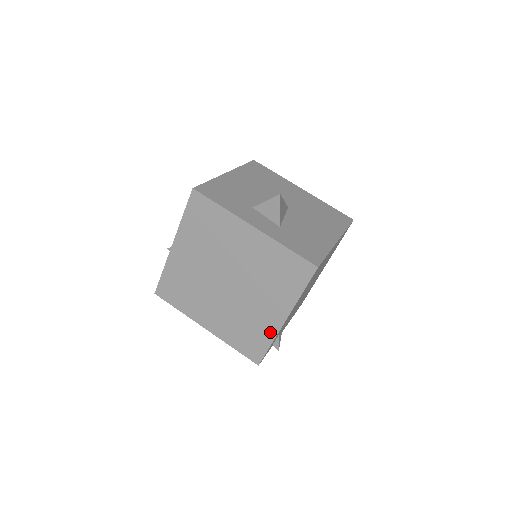
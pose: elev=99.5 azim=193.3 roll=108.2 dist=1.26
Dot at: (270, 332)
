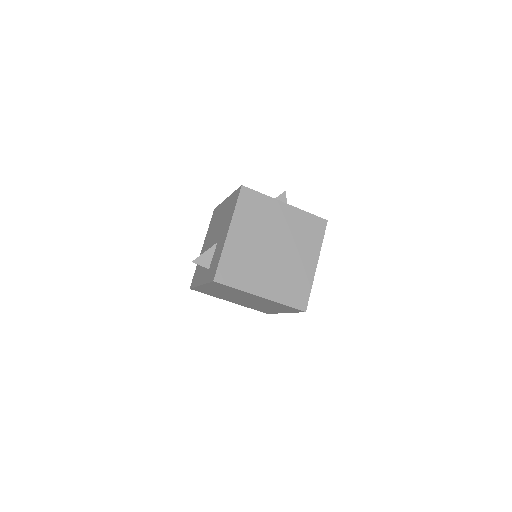
Dot at: (309, 279)
